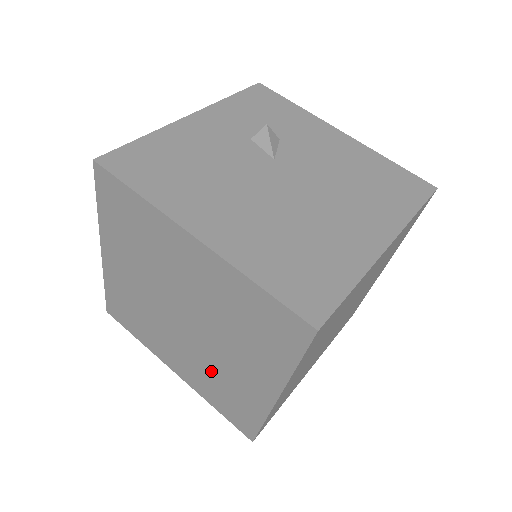
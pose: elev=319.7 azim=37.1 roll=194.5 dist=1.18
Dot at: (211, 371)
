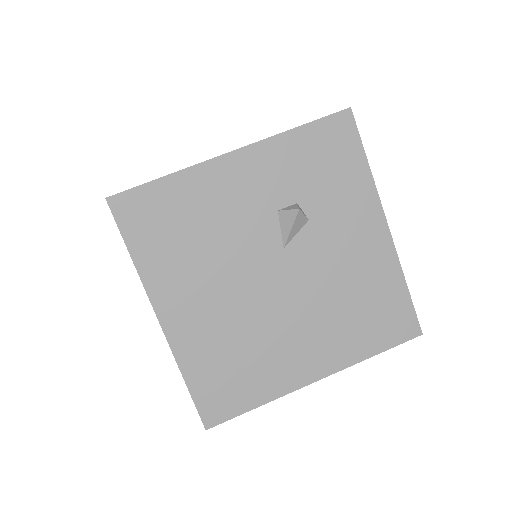
Dot at: occluded
